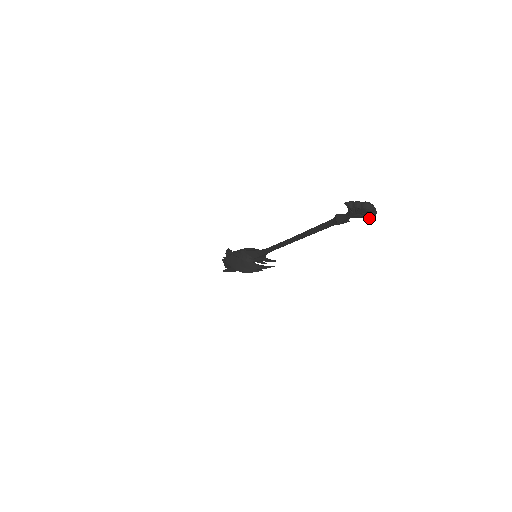
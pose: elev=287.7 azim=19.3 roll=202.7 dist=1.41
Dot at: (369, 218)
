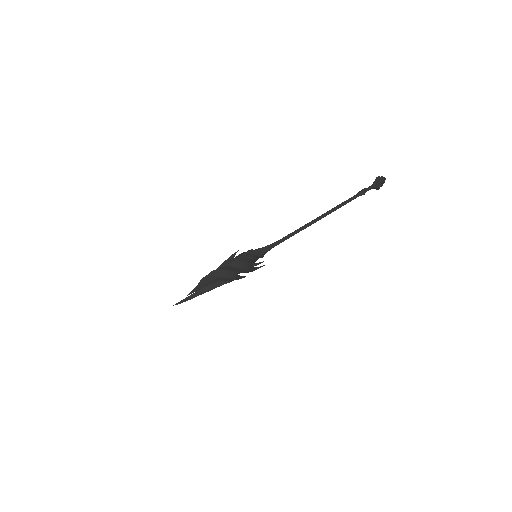
Dot at: (379, 188)
